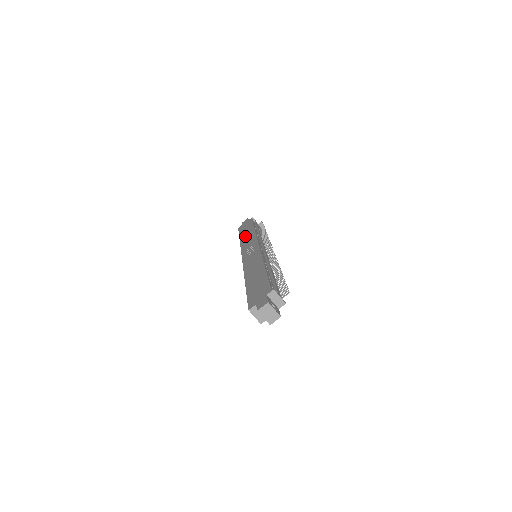
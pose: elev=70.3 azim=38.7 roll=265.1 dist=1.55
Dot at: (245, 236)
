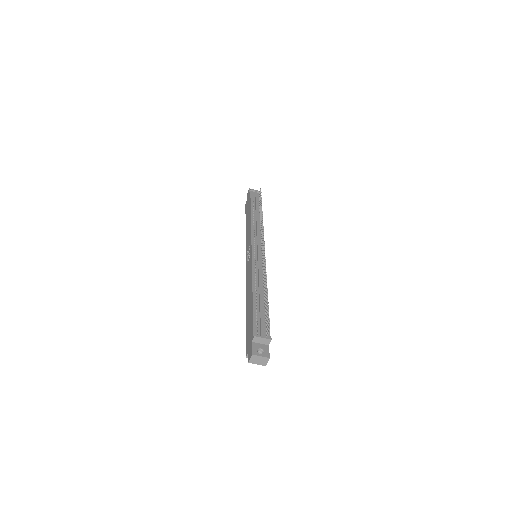
Dot at: (247, 224)
